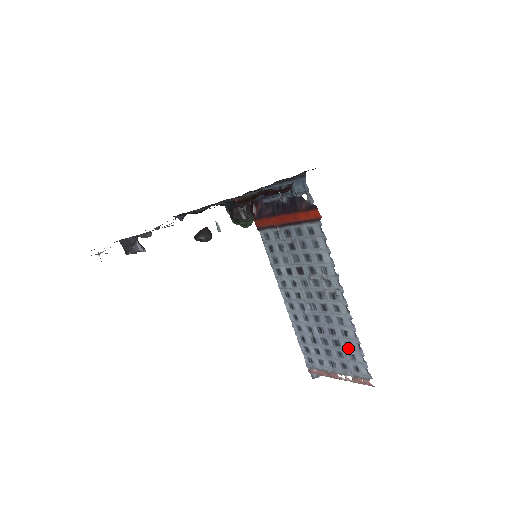
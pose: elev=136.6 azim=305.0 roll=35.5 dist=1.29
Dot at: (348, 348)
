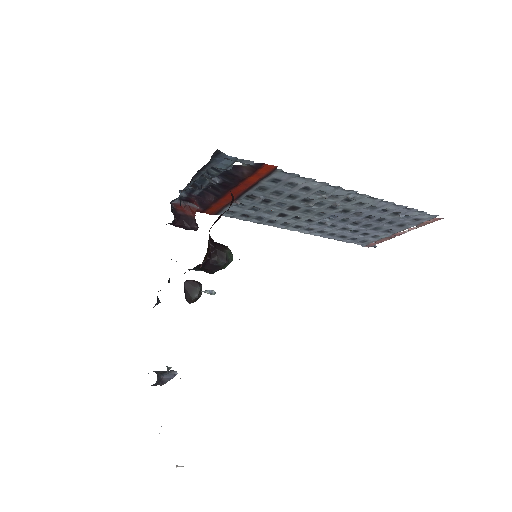
Dot at: (396, 216)
